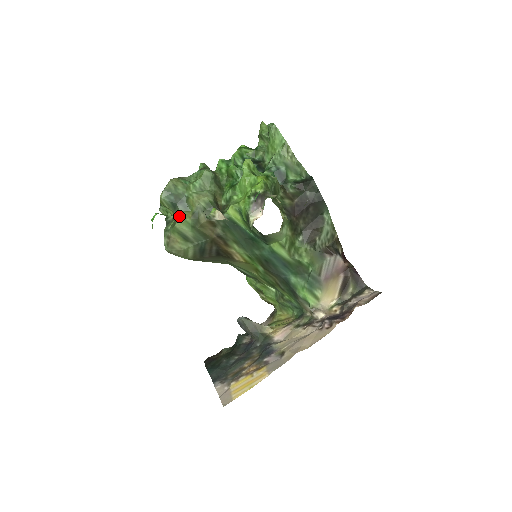
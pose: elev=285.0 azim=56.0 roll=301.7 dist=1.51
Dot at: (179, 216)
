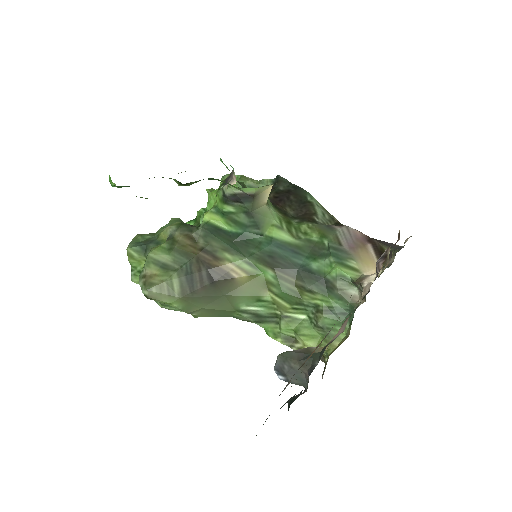
Dot at: (151, 249)
